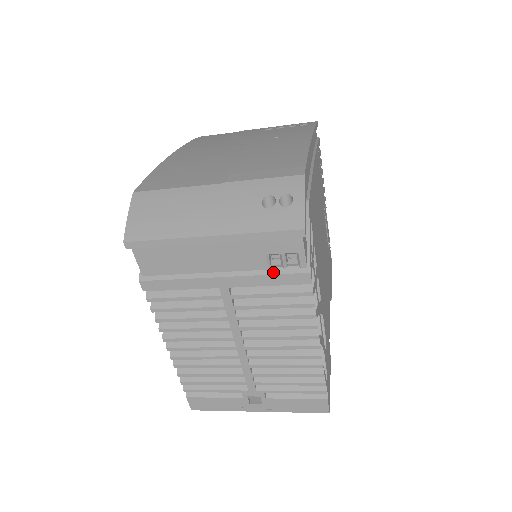
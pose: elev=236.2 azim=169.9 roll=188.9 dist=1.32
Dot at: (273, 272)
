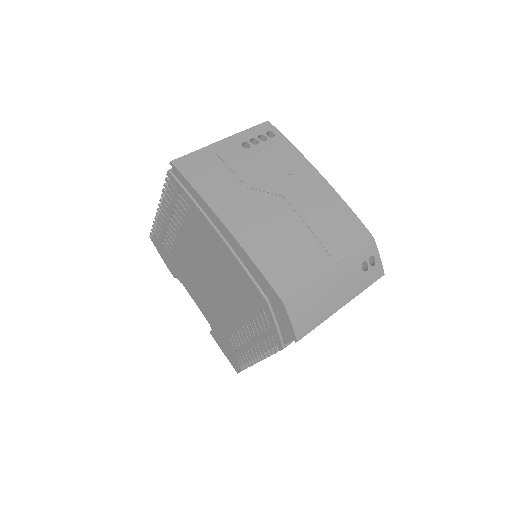
Dot at: occluded
